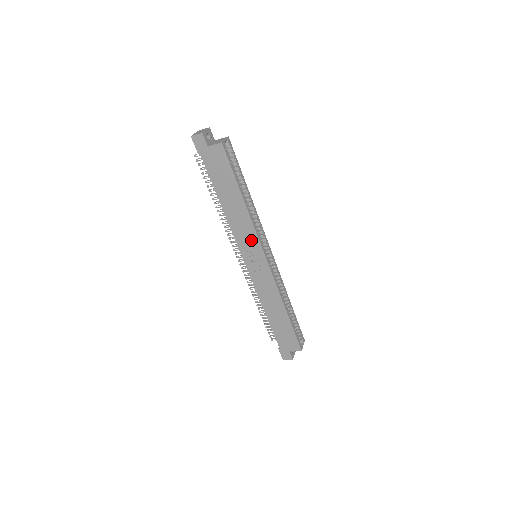
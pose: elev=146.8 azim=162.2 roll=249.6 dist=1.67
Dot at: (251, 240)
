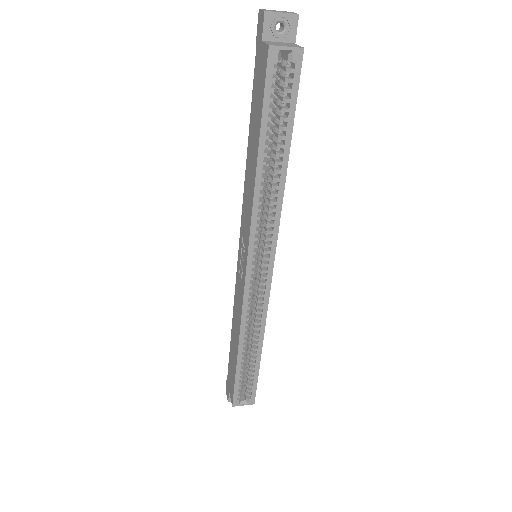
Dot at: (247, 228)
